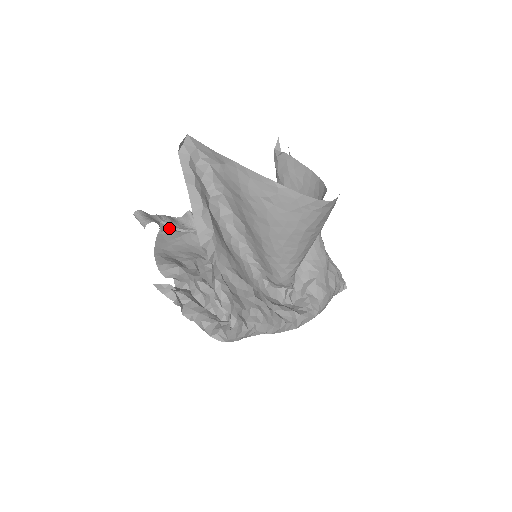
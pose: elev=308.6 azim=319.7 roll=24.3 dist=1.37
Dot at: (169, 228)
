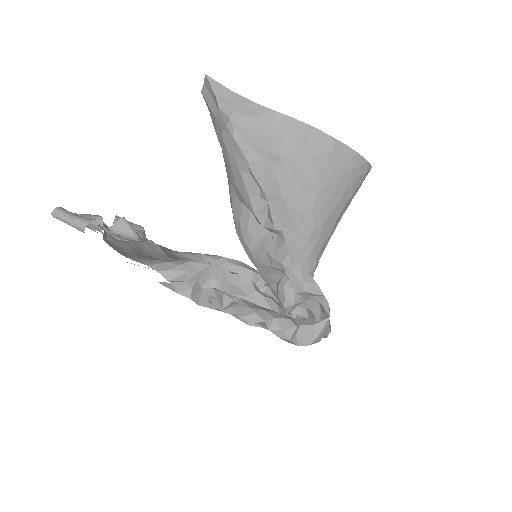
Dot at: (110, 235)
